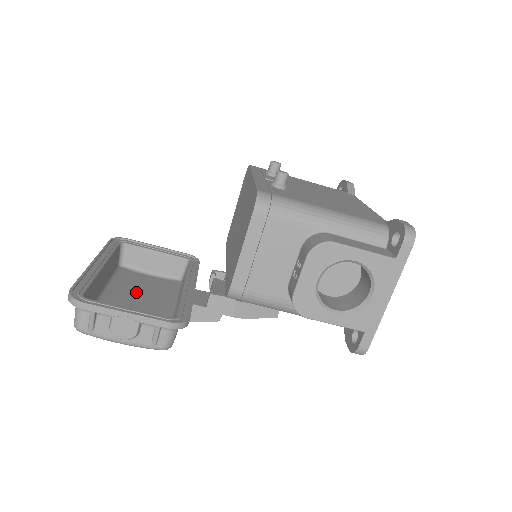
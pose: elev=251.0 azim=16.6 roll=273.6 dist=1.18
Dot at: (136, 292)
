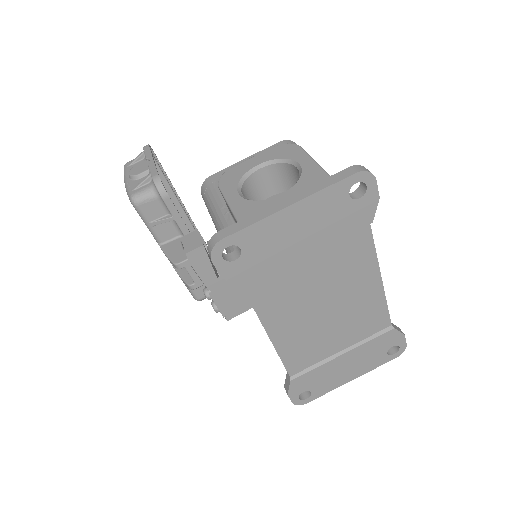
Dot at: occluded
